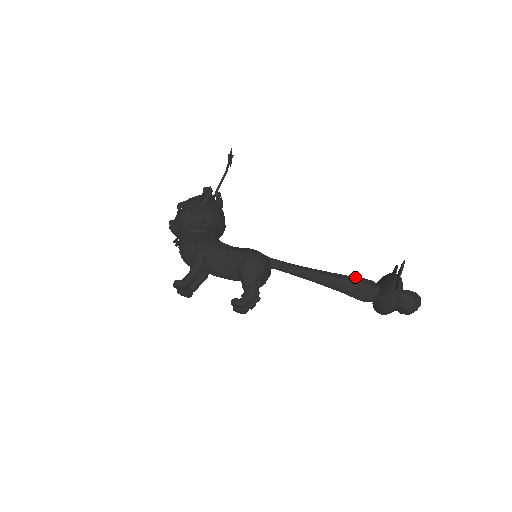
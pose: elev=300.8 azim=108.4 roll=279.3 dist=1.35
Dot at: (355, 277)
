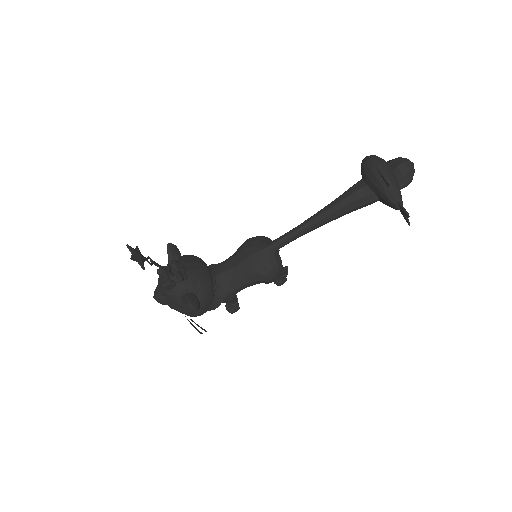
Dot at: (350, 204)
